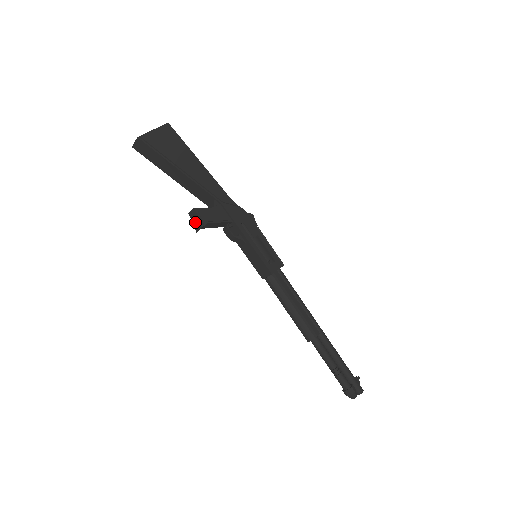
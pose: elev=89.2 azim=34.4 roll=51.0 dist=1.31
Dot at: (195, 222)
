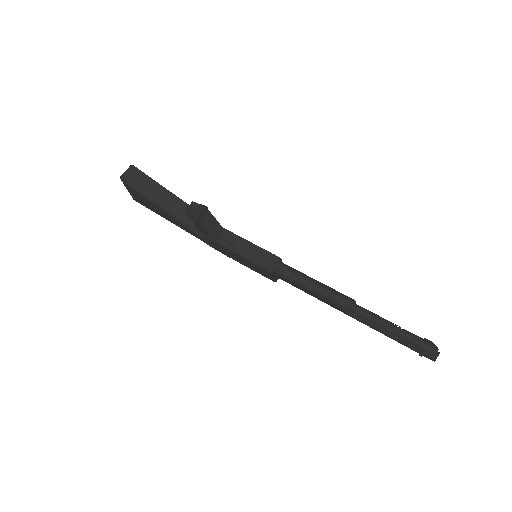
Dot at: (195, 210)
